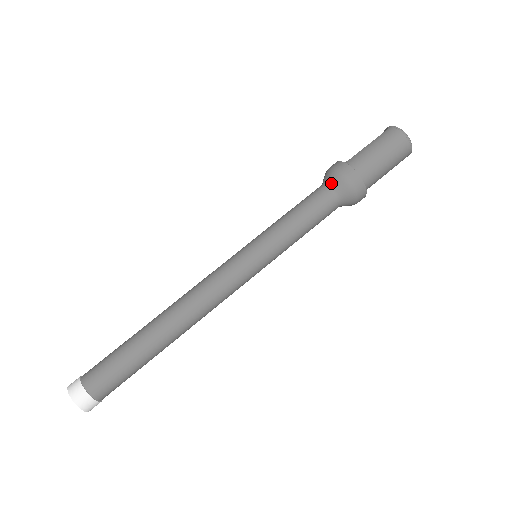
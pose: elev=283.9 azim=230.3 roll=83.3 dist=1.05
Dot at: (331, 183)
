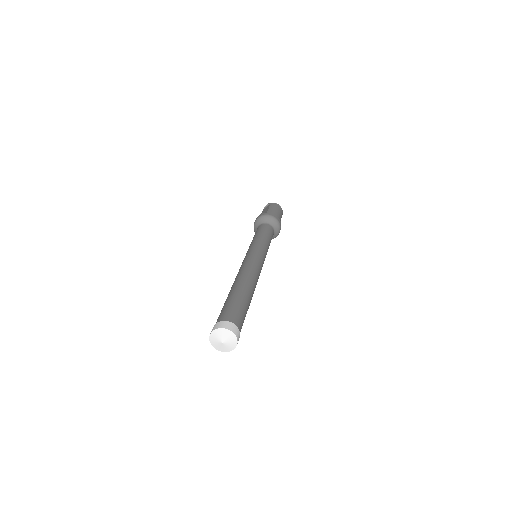
Dot at: (269, 222)
